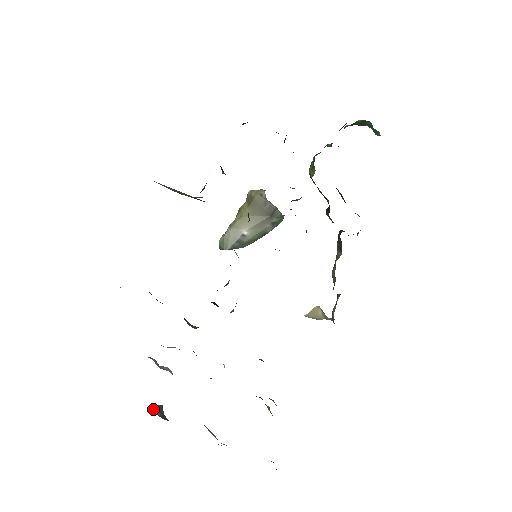
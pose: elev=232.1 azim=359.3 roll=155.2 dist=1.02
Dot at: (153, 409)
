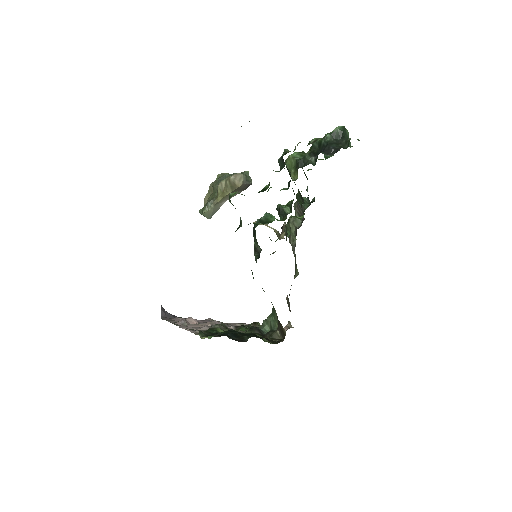
Dot at: (161, 314)
